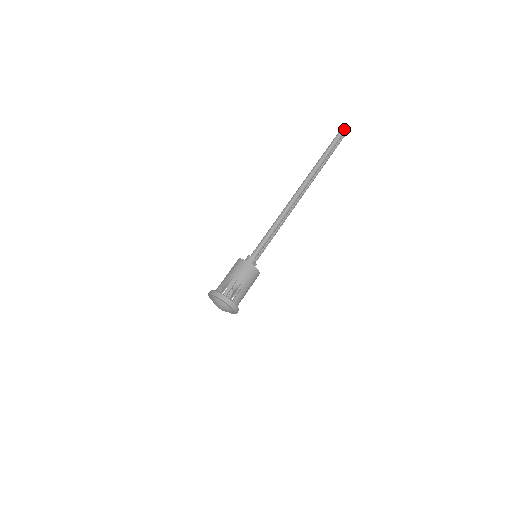
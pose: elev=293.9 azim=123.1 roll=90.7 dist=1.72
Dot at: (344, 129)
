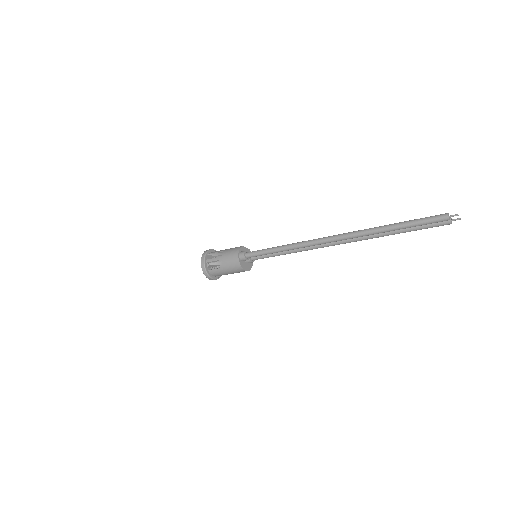
Dot at: (444, 217)
